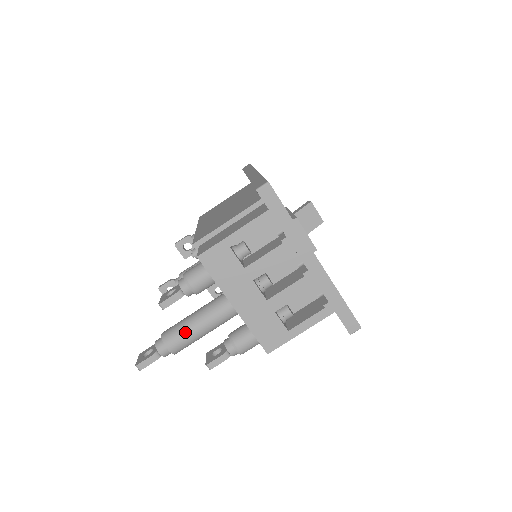
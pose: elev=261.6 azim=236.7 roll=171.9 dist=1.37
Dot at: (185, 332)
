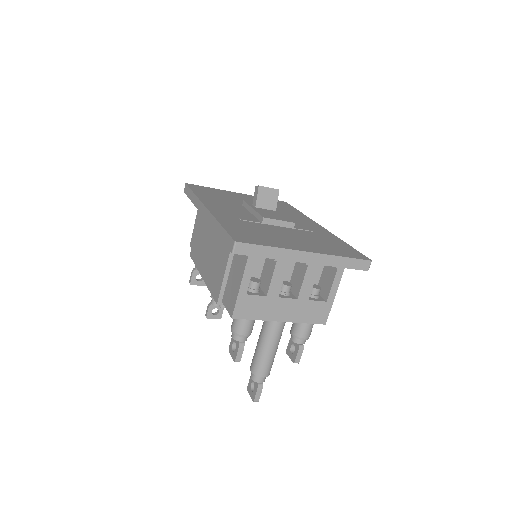
Dot at: (265, 360)
